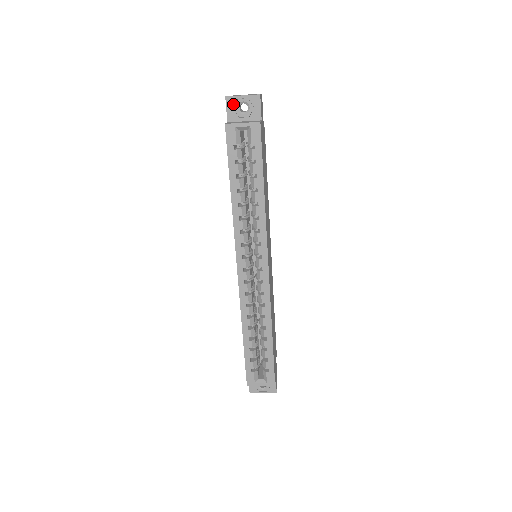
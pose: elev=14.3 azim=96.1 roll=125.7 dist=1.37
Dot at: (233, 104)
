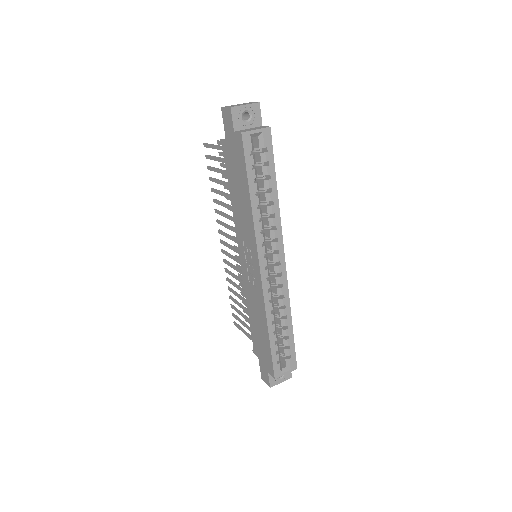
Dot at: (238, 114)
